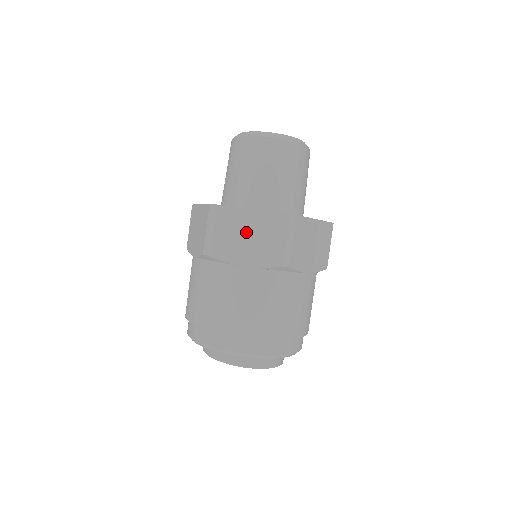
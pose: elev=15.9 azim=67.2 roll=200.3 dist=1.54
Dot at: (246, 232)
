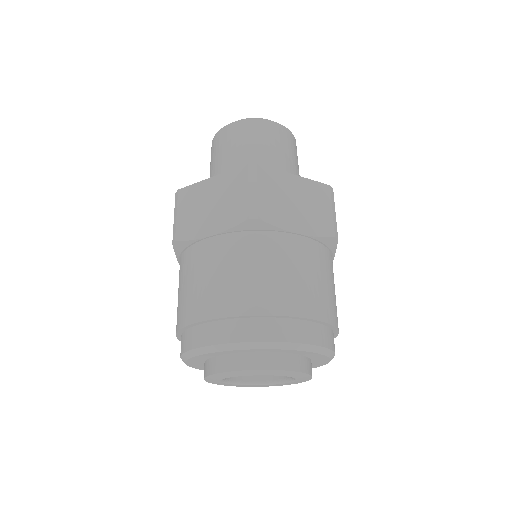
Dot at: (208, 201)
